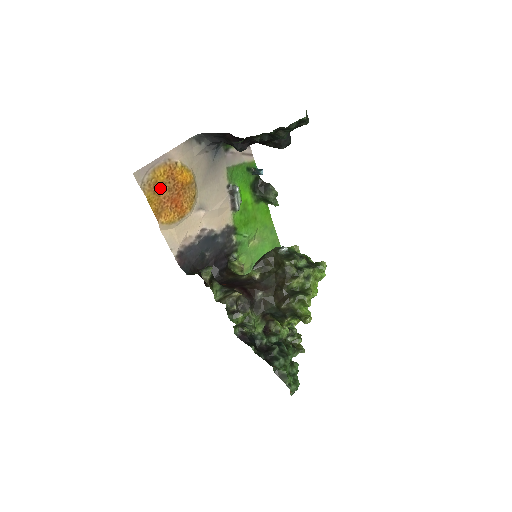
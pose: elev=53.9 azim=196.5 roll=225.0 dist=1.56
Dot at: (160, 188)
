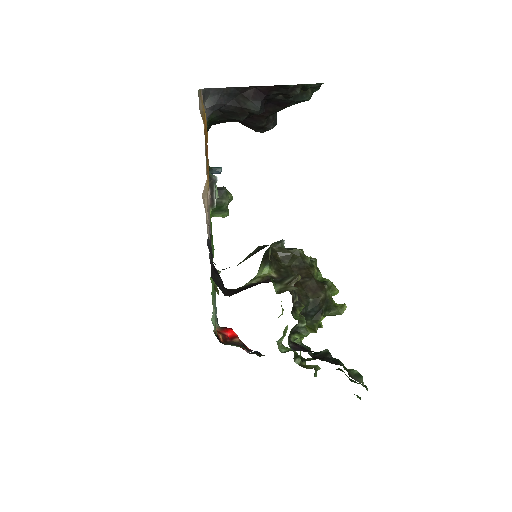
Dot at: (204, 130)
